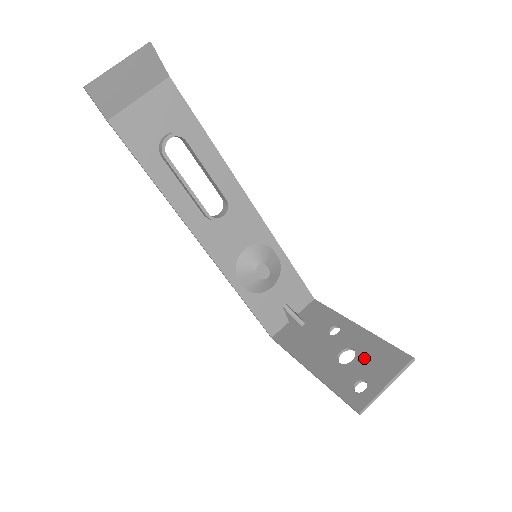
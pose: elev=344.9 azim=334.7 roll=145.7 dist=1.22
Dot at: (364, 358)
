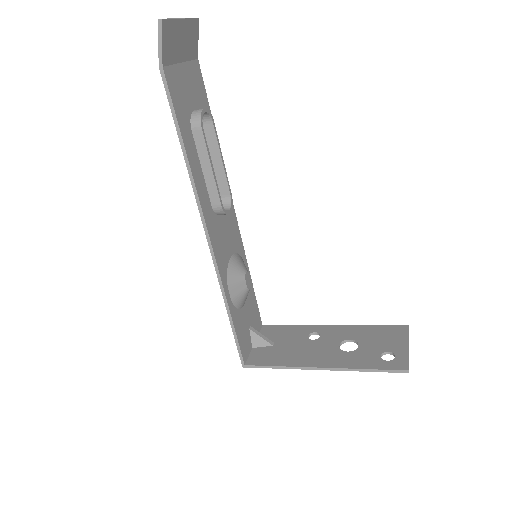
Dot at: (368, 340)
